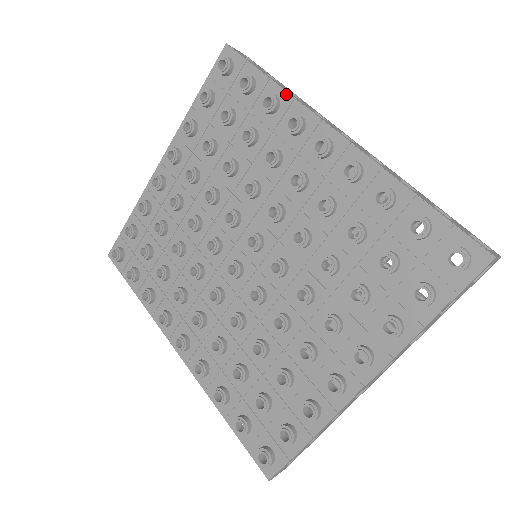
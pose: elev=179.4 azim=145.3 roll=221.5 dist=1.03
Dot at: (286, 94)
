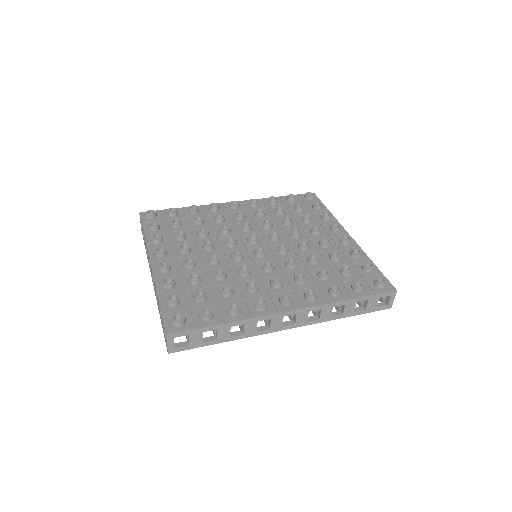
Dot at: occluded
